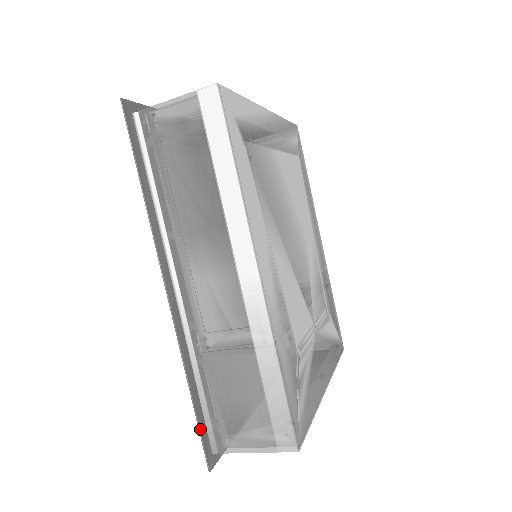
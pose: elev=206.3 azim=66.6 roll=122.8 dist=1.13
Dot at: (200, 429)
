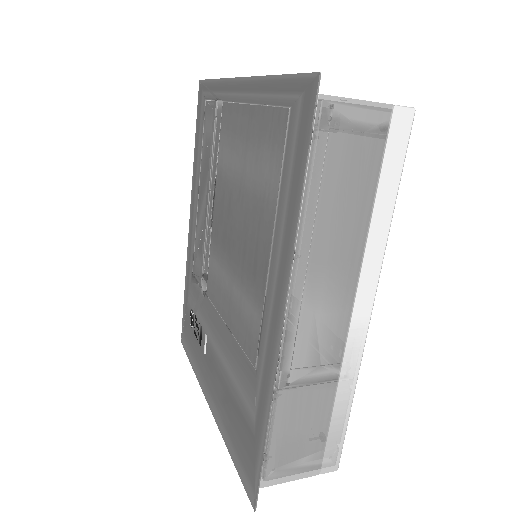
Dot at: (261, 471)
